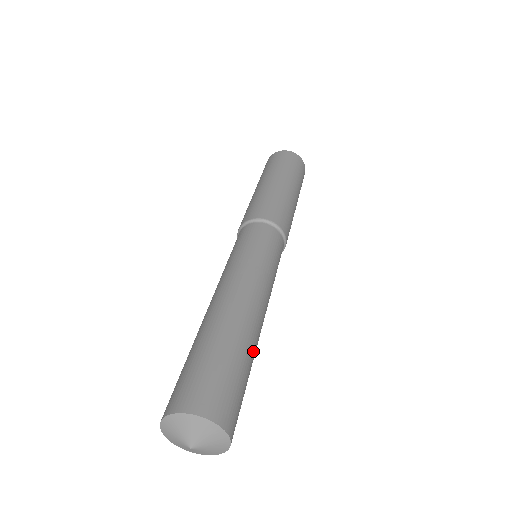
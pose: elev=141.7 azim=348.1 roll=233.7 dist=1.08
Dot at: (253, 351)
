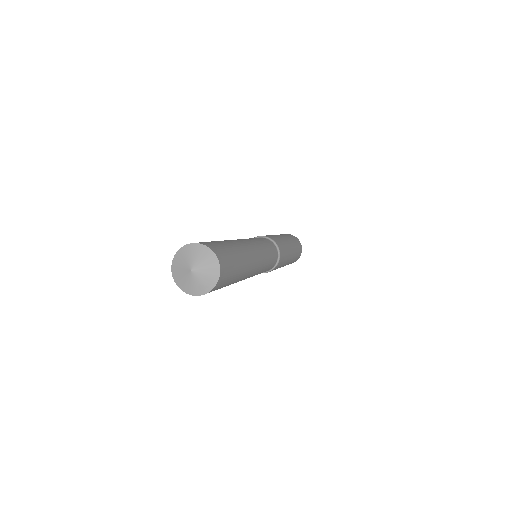
Dot at: (243, 255)
